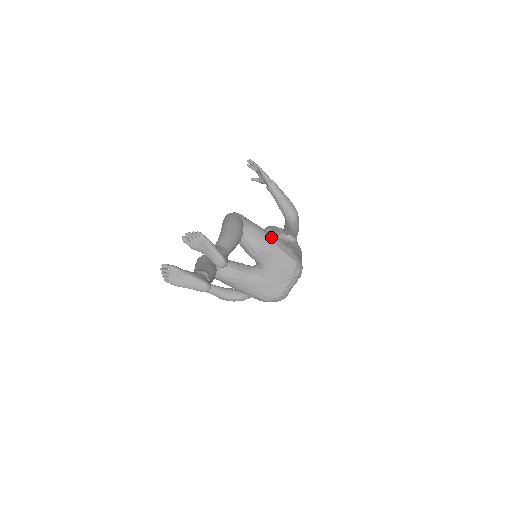
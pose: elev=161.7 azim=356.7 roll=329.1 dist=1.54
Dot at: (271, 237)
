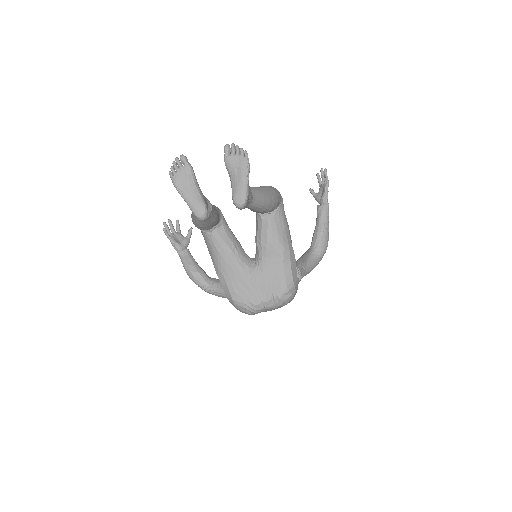
Dot at: (291, 243)
